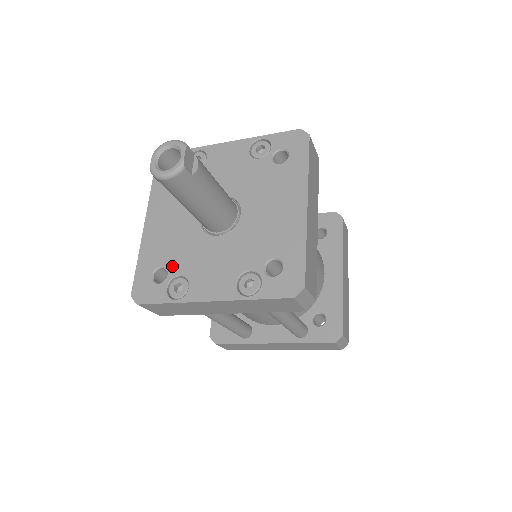
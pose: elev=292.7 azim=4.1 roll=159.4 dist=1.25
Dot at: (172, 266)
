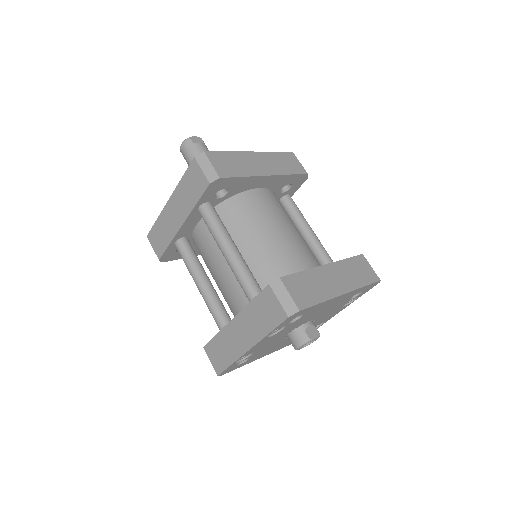
Dot at: occluded
